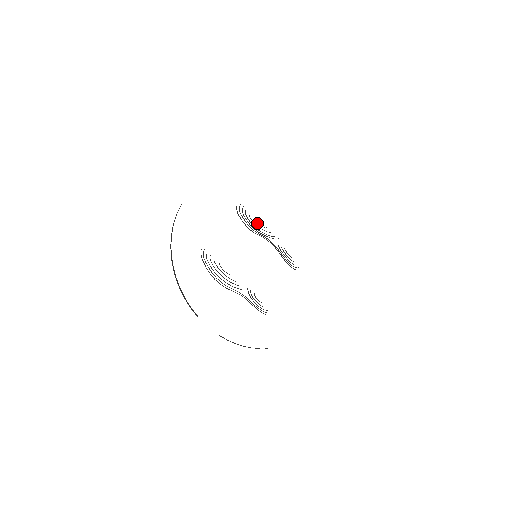
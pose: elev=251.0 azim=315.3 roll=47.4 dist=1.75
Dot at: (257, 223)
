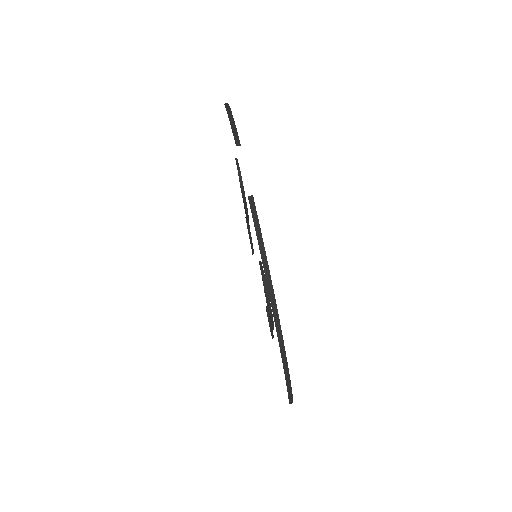
Dot at: occluded
